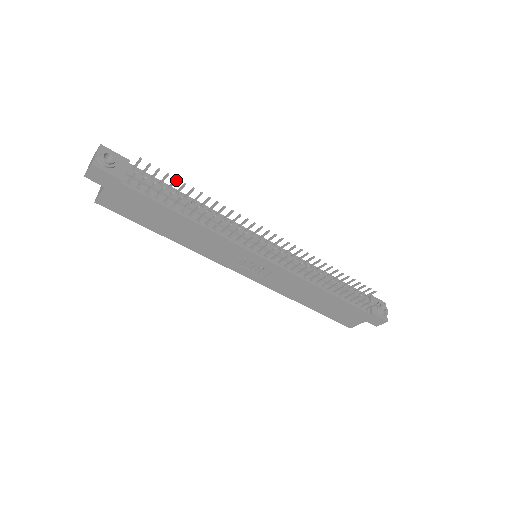
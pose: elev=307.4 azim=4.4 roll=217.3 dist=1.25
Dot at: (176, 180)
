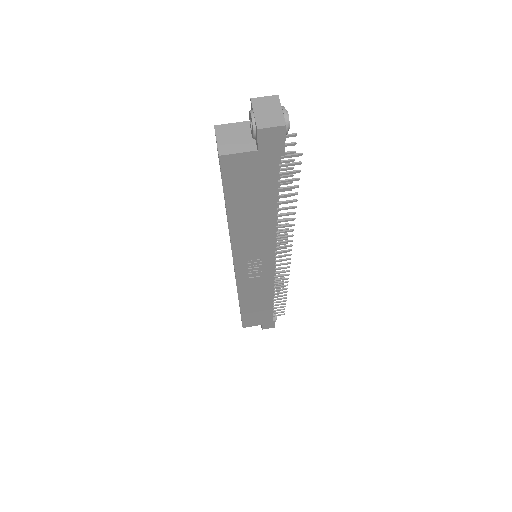
Dot at: (291, 169)
